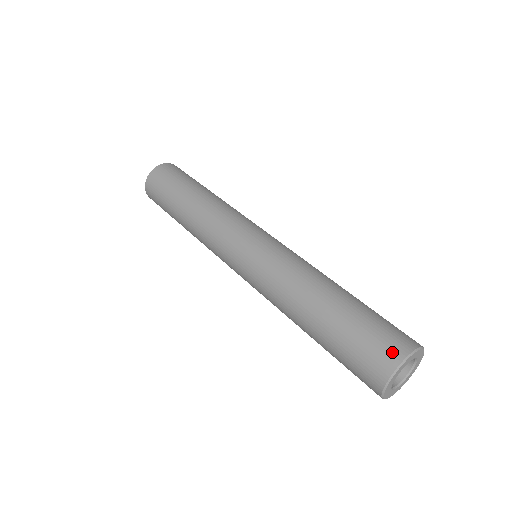
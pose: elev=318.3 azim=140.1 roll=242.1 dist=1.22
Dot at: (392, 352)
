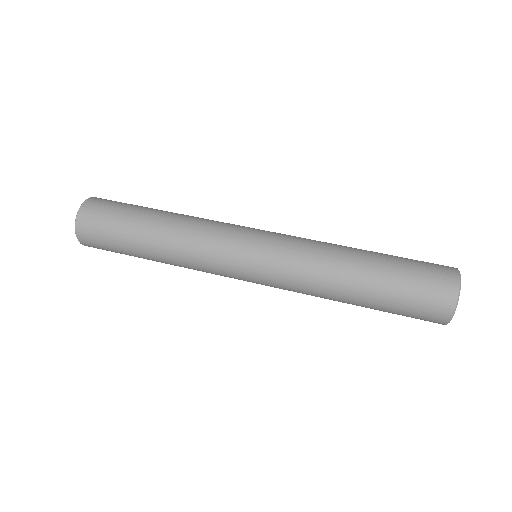
Dot at: (448, 271)
